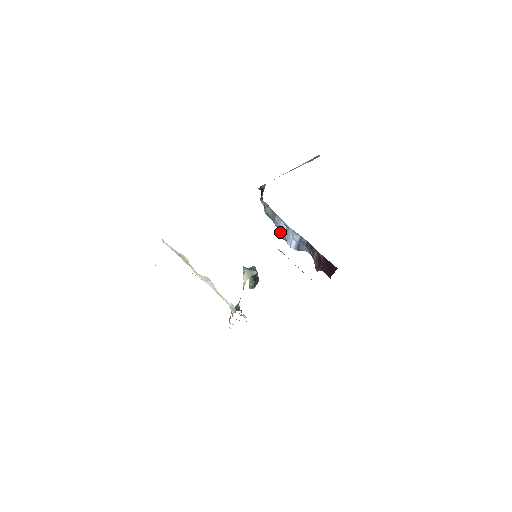
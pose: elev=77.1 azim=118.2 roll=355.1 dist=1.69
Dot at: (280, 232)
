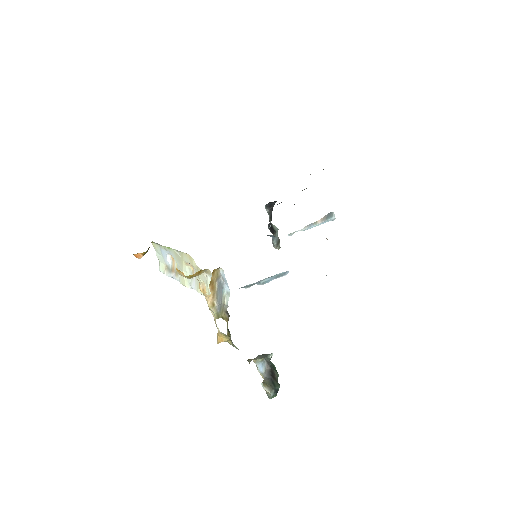
Dot at: occluded
